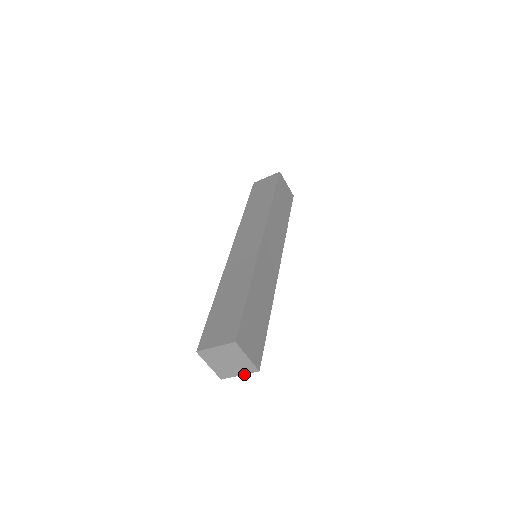
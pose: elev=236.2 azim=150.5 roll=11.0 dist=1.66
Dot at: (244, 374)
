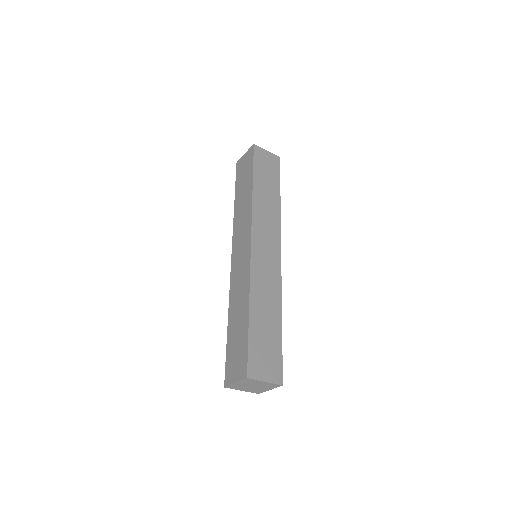
Dot at: occluded
